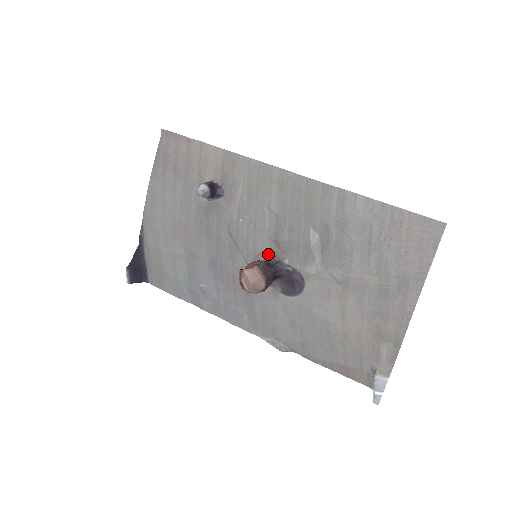
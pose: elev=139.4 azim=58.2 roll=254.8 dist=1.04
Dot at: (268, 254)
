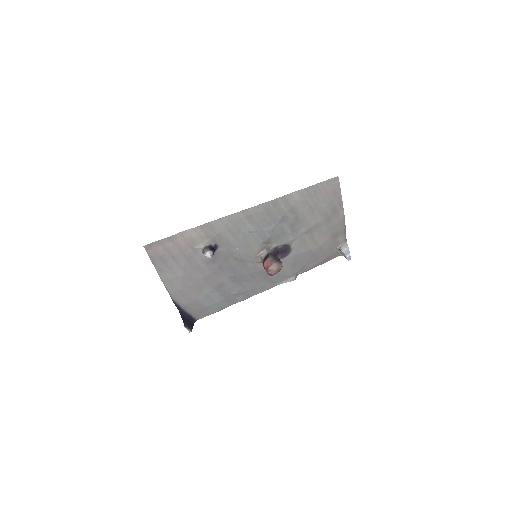
Dot at: (263, 250)
